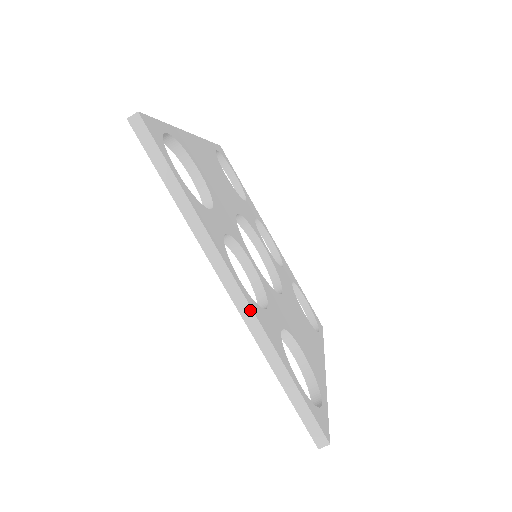
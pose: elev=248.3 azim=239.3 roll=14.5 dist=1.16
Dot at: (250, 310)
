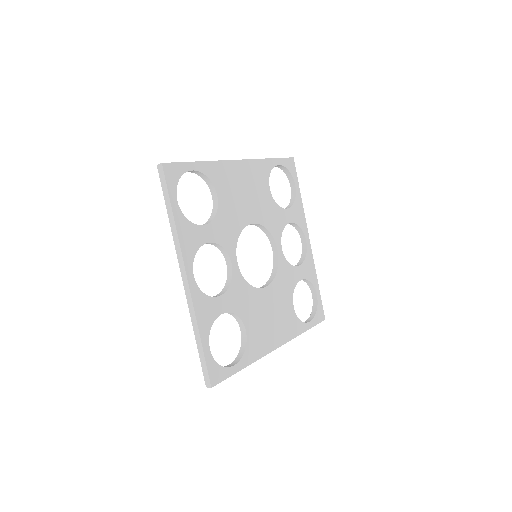
Dot at: (190, 295)
